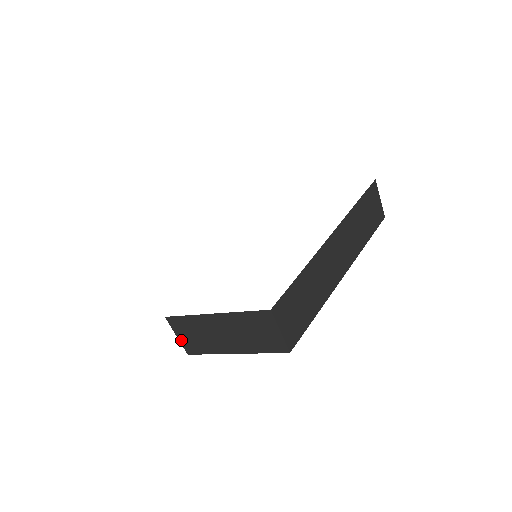
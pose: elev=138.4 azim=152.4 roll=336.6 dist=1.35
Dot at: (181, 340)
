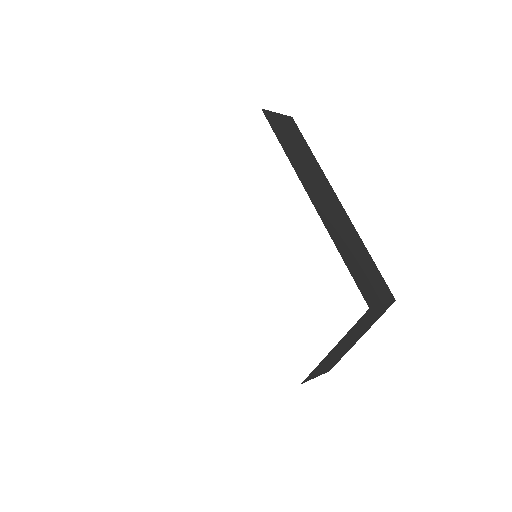
Dot at: occluded
